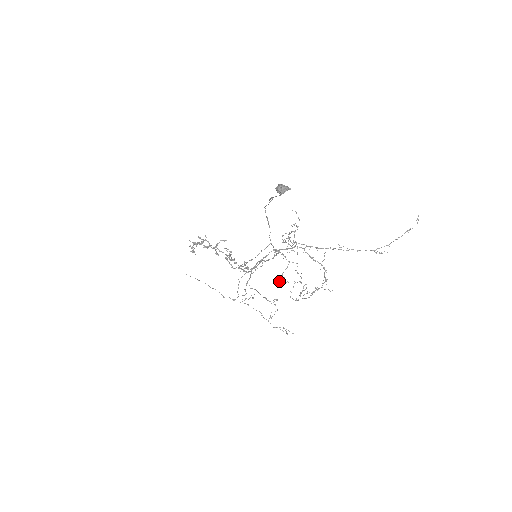
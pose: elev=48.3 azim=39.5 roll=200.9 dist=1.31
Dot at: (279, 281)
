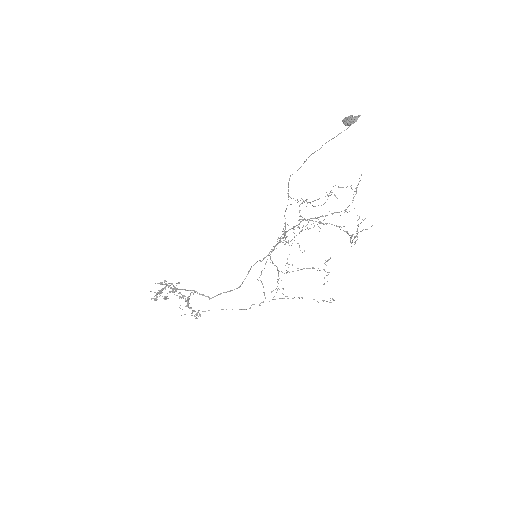
Dot at: occluded
